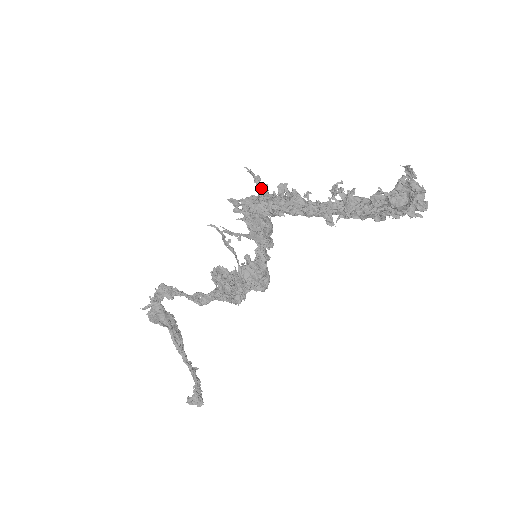
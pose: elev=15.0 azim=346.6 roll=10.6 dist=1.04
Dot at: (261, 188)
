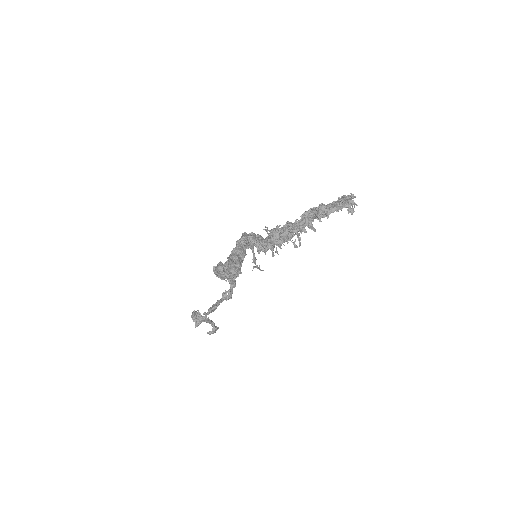
Dot at: (273, 233)
